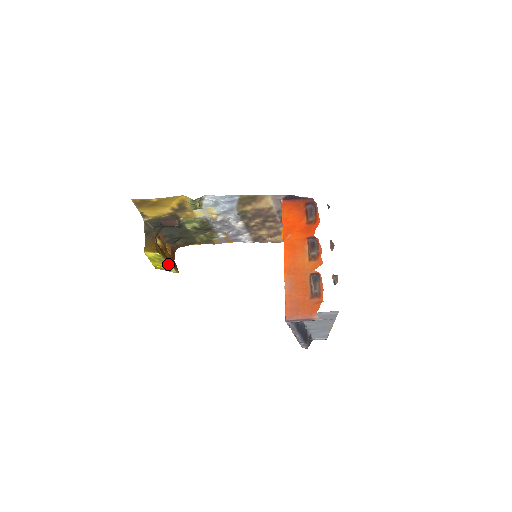
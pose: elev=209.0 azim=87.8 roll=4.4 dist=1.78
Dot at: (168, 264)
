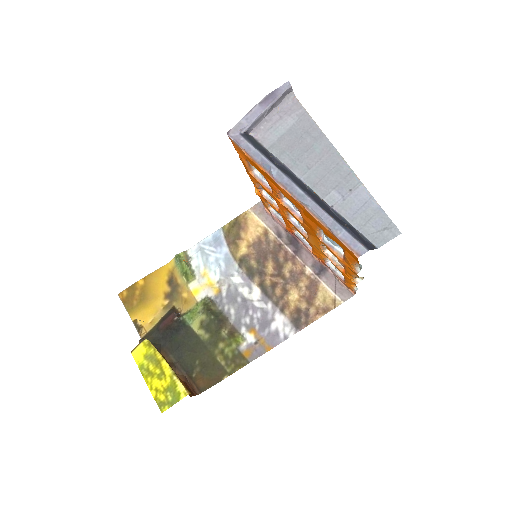
Dot at: (167, 369)
